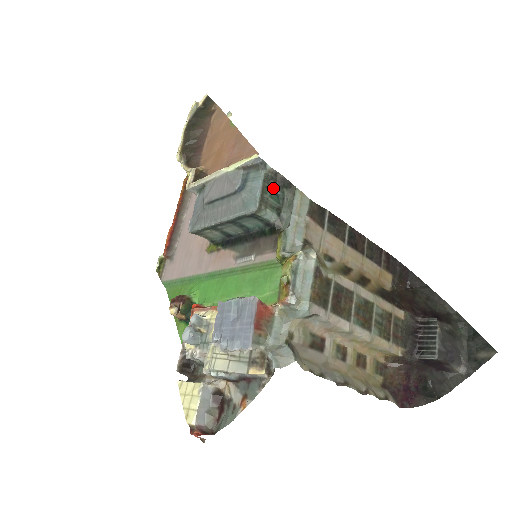
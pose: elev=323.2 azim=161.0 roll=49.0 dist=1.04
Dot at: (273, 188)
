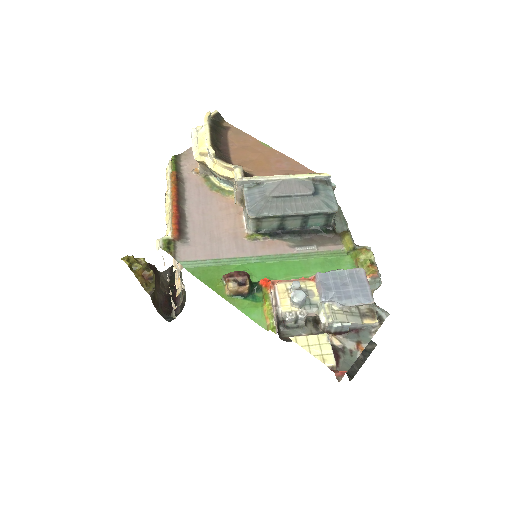
Dot at: occluded
